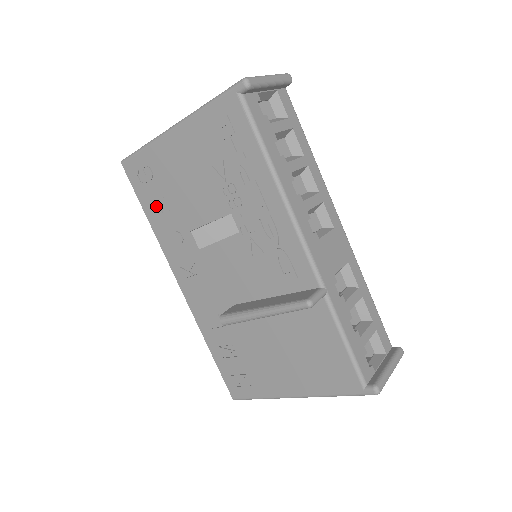
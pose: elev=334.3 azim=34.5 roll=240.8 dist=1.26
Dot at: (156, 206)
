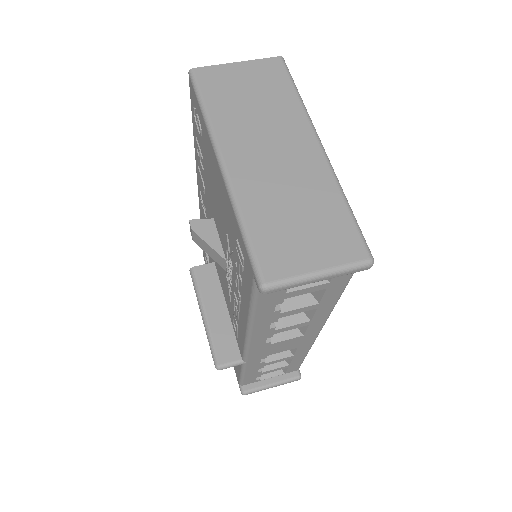
Dot at: (199, 146)
